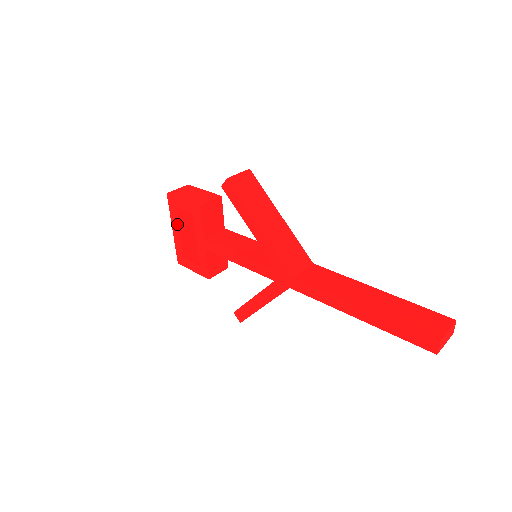
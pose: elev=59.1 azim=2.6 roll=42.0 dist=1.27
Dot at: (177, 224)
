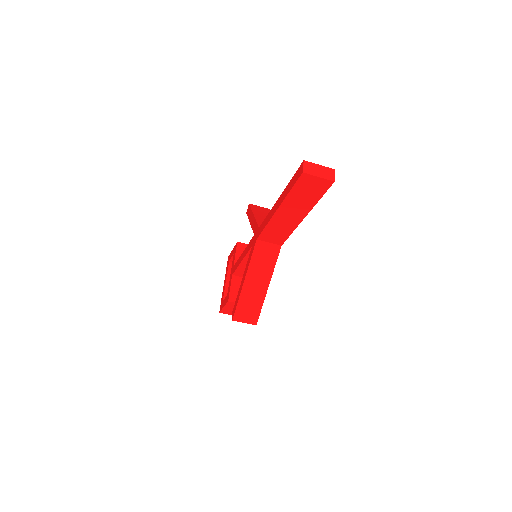
Dot at: (226, 275)
